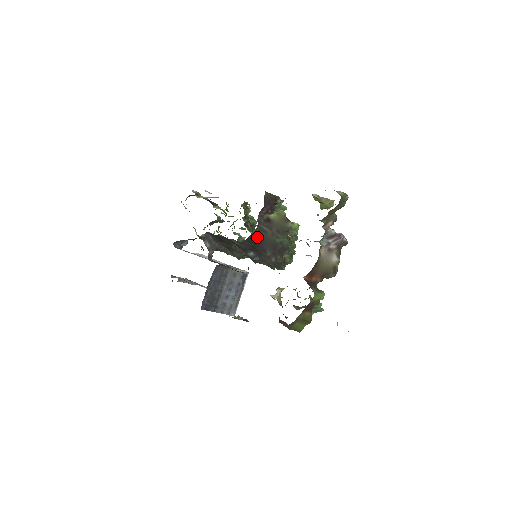
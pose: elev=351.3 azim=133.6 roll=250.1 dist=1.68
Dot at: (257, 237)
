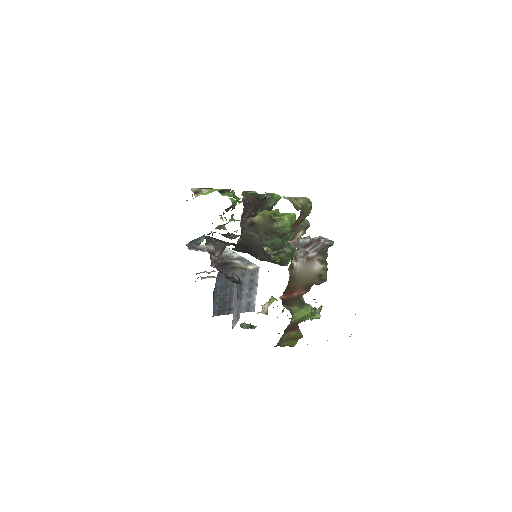
Dot at: (246, 243)
